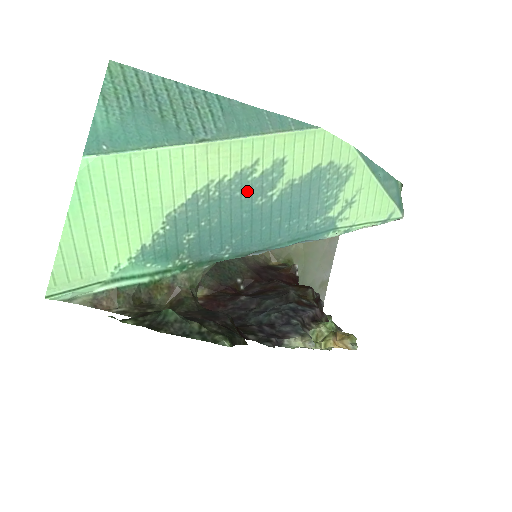
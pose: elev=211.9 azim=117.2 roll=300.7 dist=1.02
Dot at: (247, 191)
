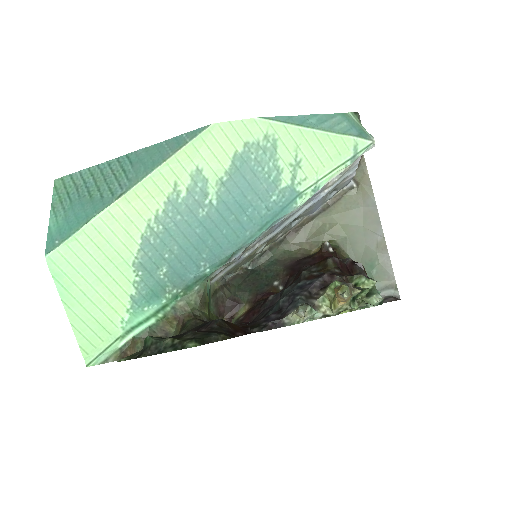
Dot at: (185, 211)
